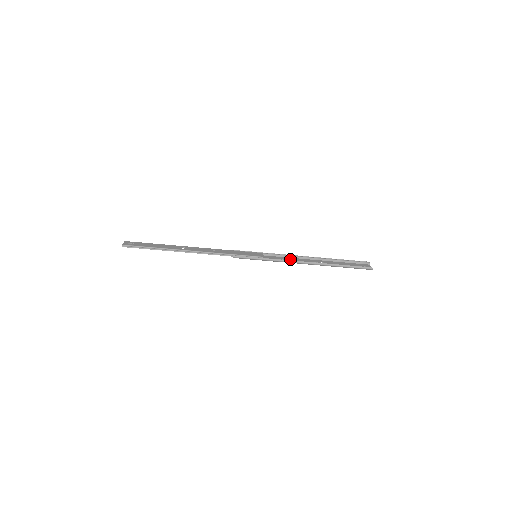
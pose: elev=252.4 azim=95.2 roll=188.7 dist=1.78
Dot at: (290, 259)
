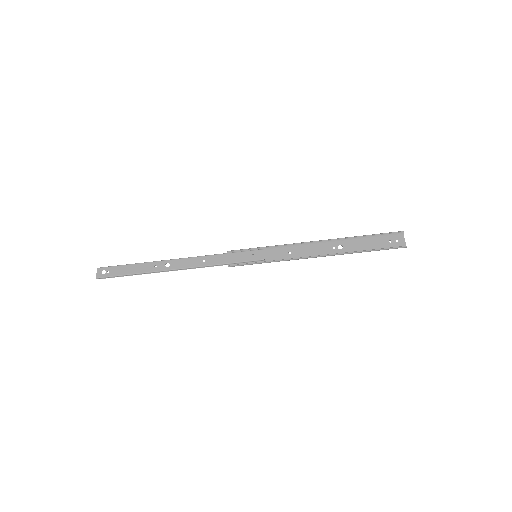
Dot at: (299, 250)
